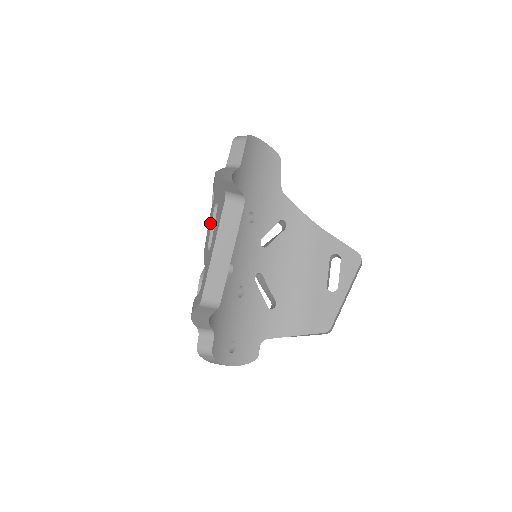
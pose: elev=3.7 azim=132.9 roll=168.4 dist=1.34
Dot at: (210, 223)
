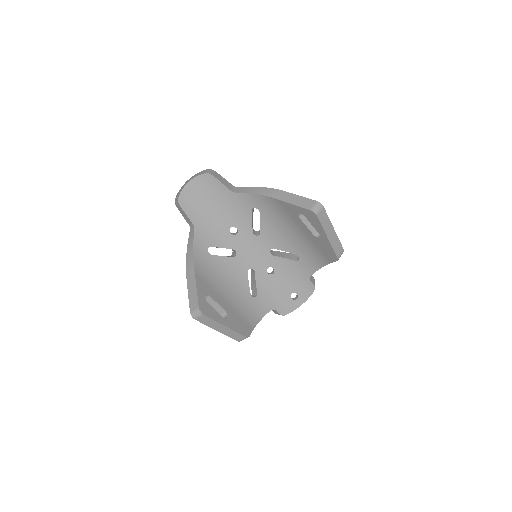
Dot at: occluded
